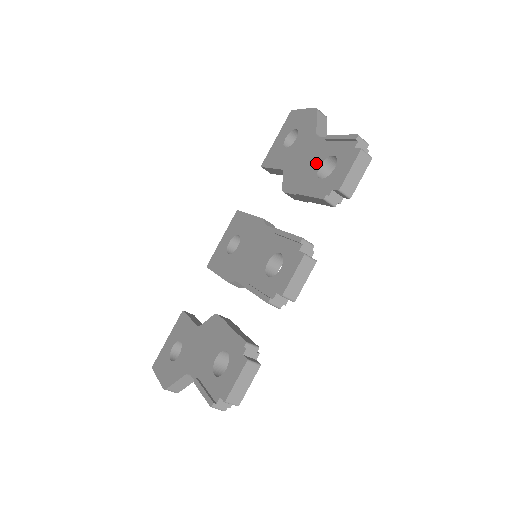
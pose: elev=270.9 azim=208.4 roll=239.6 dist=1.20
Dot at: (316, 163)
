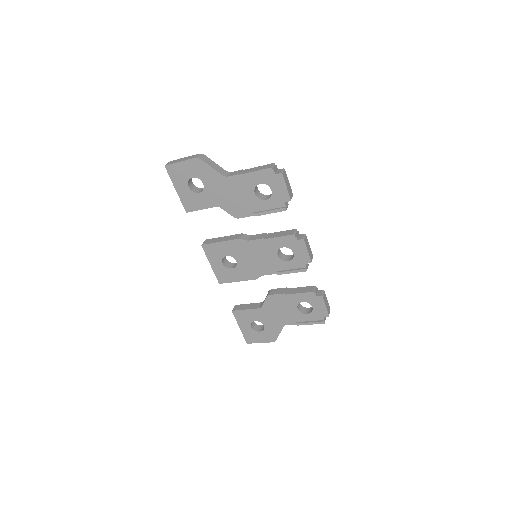
Dot at: (249, 193)
